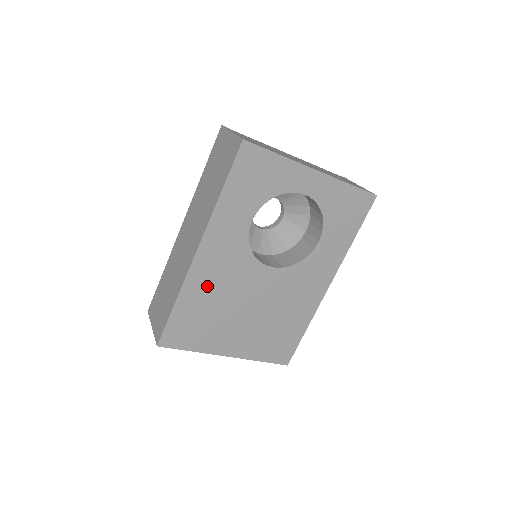
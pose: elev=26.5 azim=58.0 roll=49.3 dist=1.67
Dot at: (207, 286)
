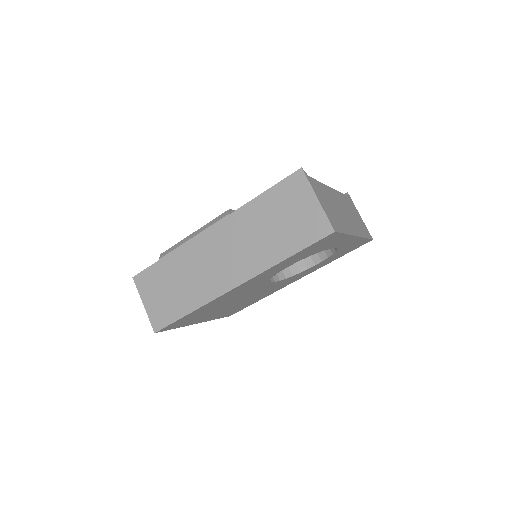
Dot at: (222, 300)
